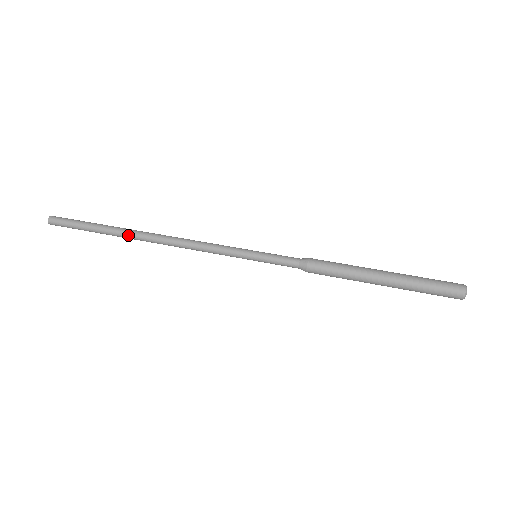
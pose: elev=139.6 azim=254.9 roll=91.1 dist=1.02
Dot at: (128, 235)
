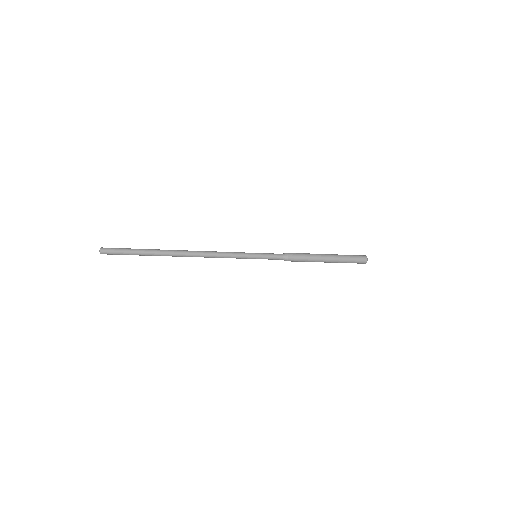
Dot at: (169, 253)
